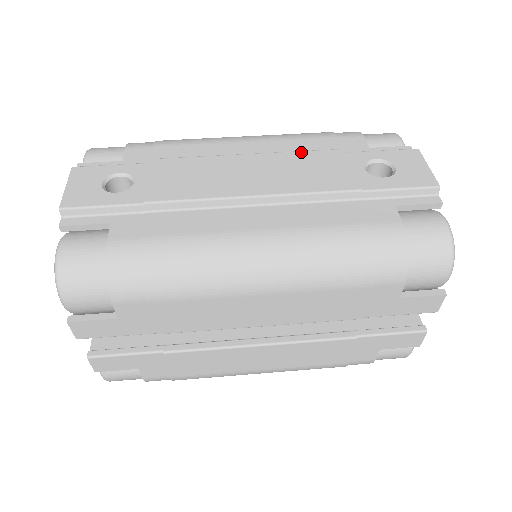
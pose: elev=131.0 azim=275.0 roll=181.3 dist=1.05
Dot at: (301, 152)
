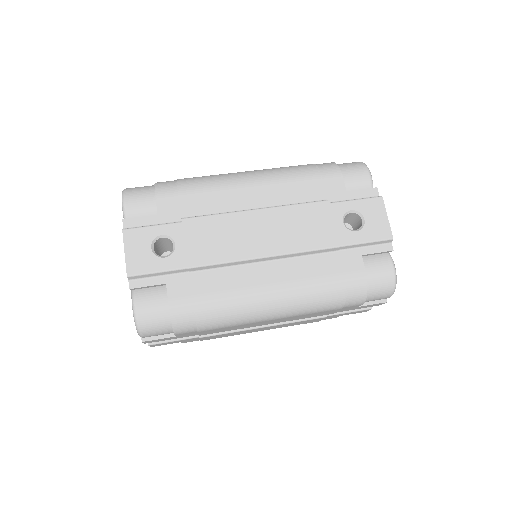
Dot at: (297, 206)
